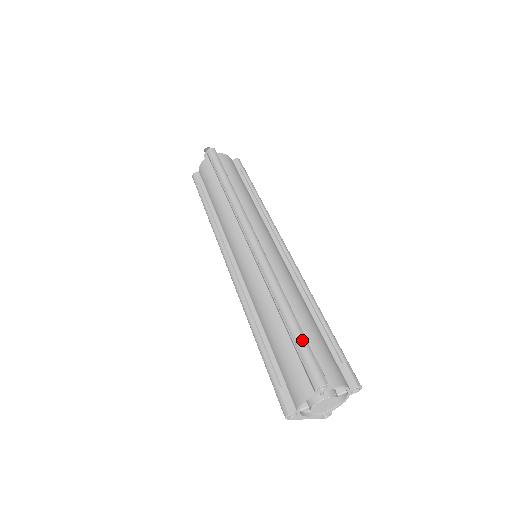
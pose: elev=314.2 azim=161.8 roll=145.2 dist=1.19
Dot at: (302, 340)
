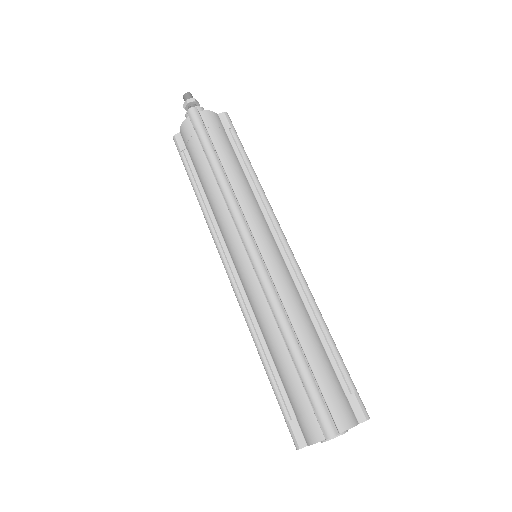
Dot at: (311, 385)
